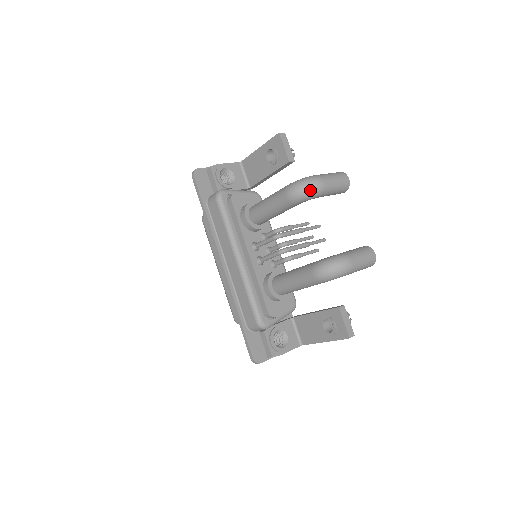
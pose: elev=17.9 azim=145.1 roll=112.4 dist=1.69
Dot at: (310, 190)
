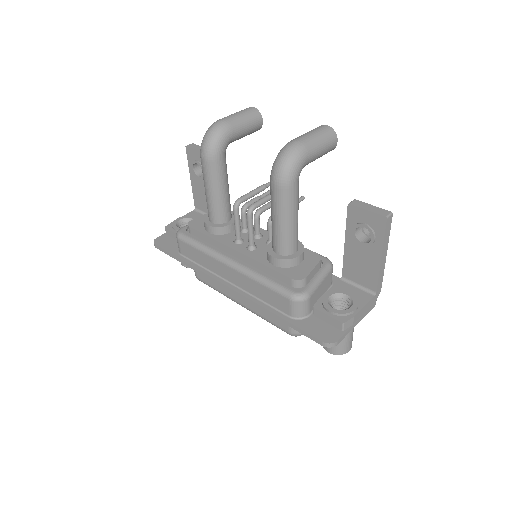
Dot at: (214, 133)
